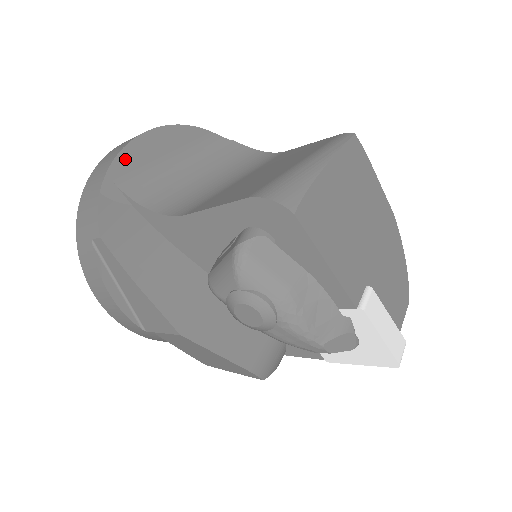
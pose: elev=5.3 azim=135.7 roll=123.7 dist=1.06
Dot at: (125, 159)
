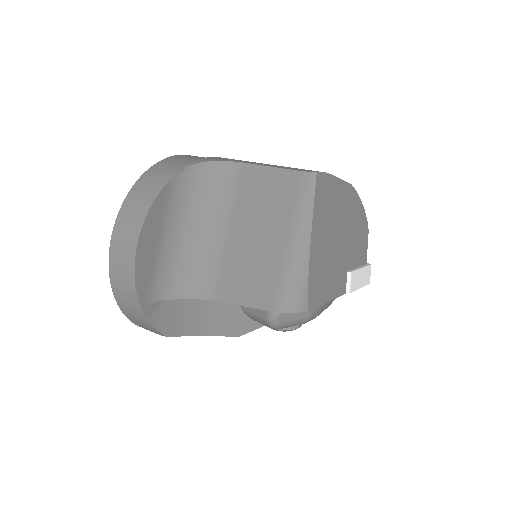
Dot at: (141, 283)
